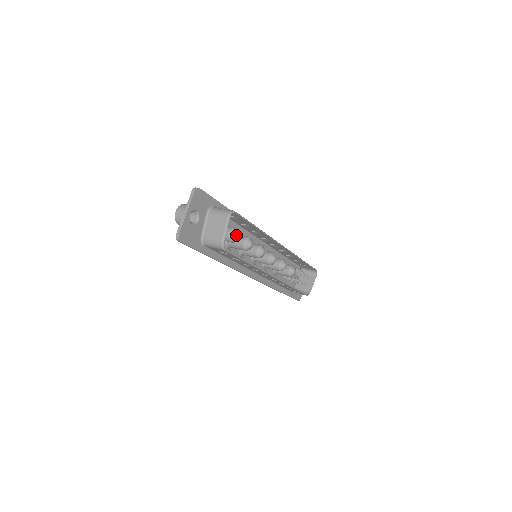
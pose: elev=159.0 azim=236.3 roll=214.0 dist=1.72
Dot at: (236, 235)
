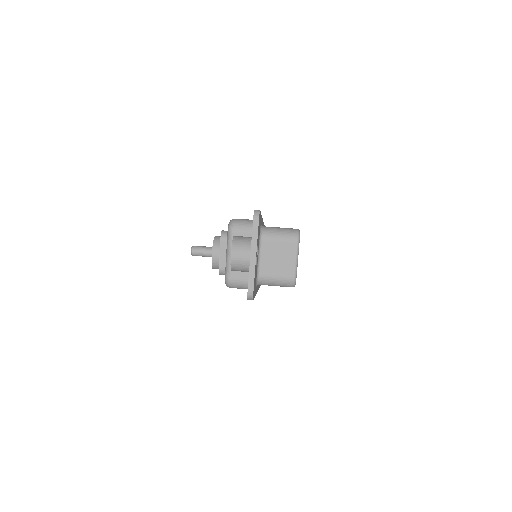
Dot at: occluded
